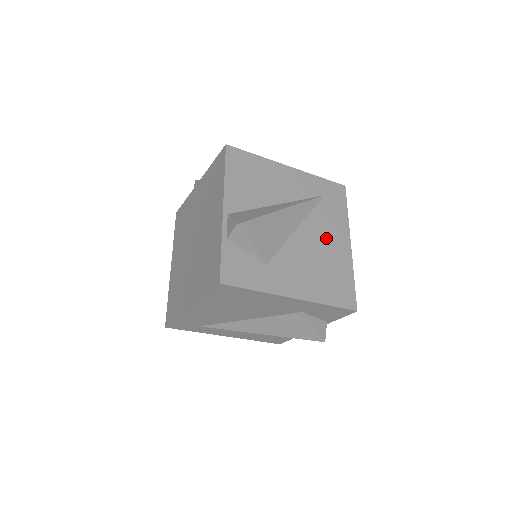
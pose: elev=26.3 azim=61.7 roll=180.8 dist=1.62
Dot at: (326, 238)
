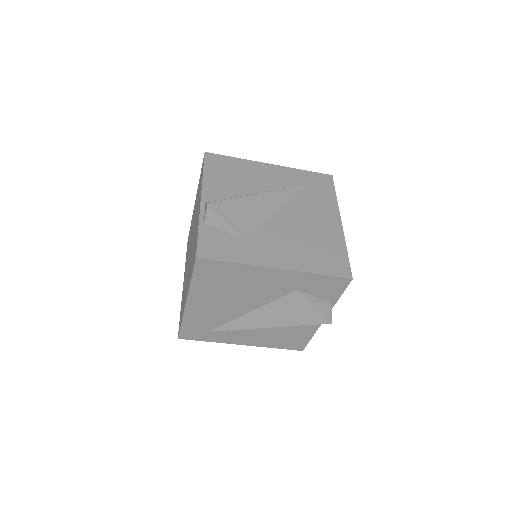
Dot at: (312, 218)
